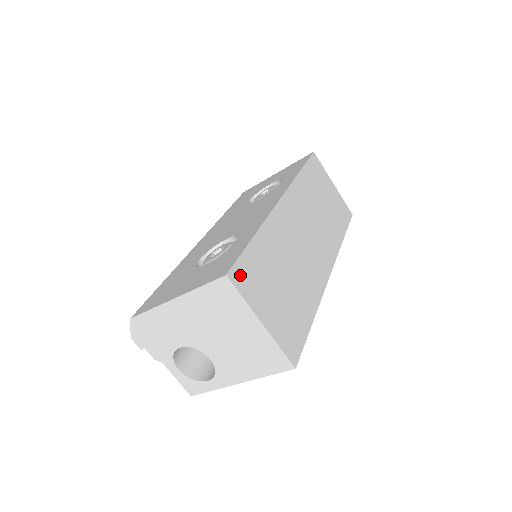
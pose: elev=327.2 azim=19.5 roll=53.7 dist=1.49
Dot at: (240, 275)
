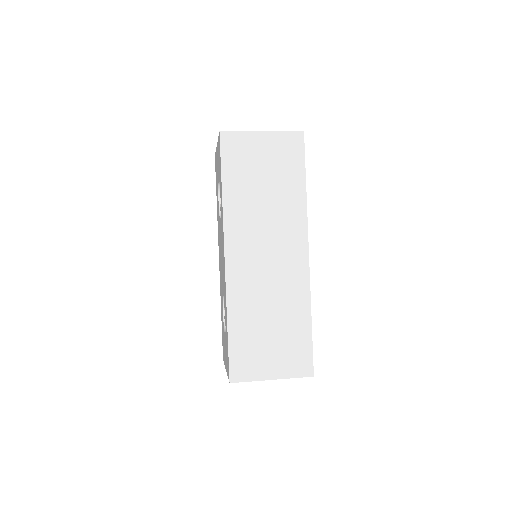
Dot at: (238, 370)
